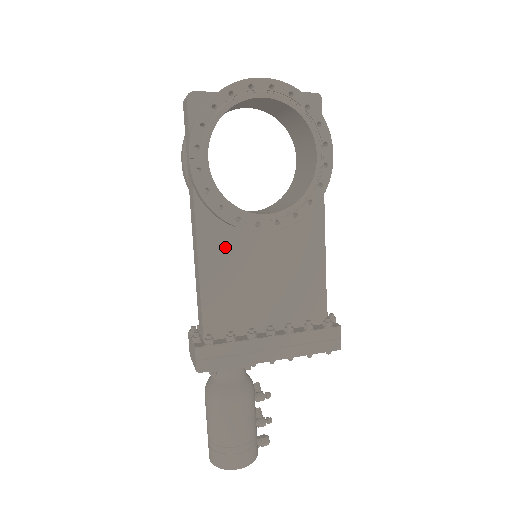
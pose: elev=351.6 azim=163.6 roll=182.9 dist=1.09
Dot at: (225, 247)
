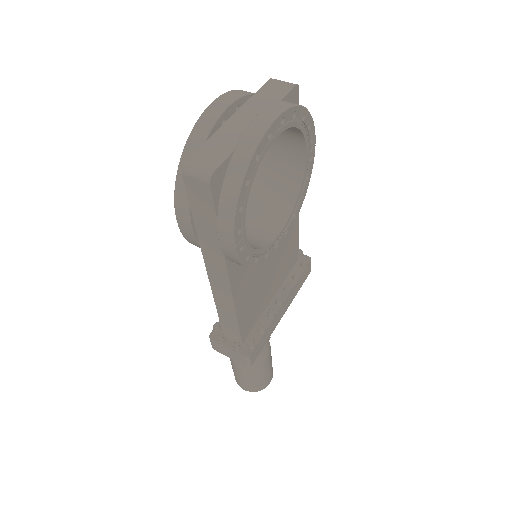
Dot at: (248, 276)
